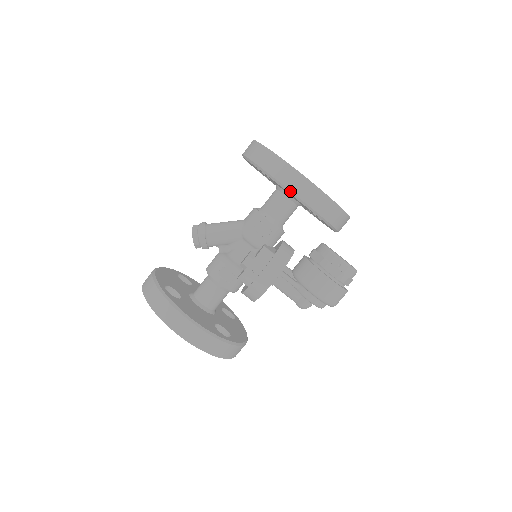
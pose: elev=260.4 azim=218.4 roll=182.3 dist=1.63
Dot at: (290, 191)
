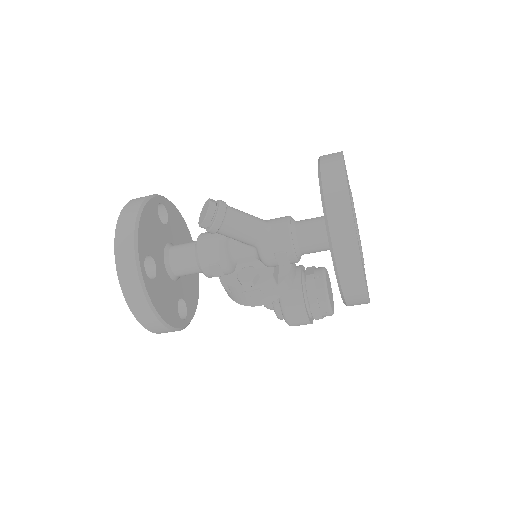
Dot at: (341, 289)
